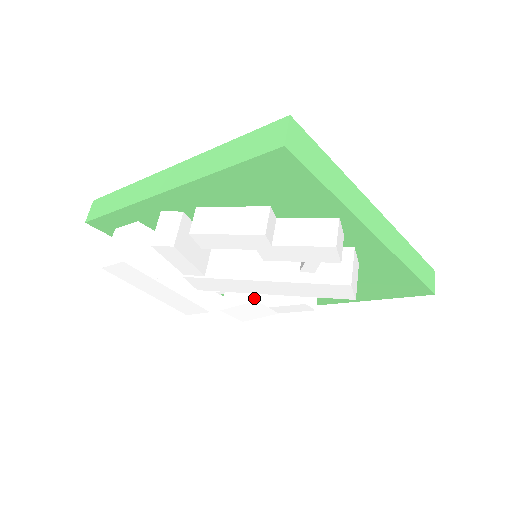
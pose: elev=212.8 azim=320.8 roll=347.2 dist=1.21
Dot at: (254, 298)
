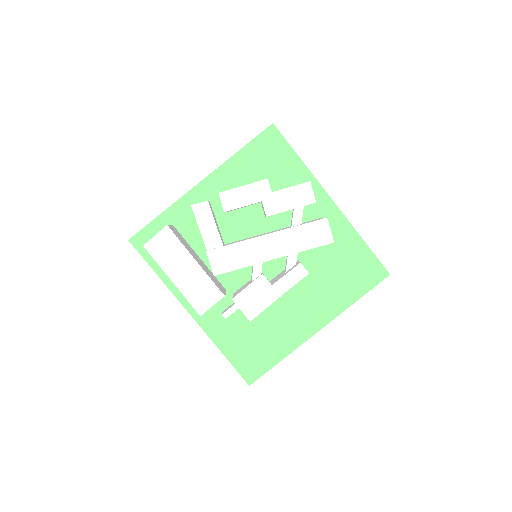
Dot at: (260, 276)
